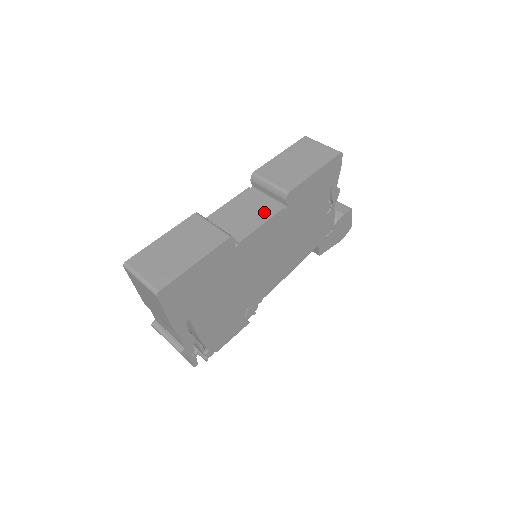
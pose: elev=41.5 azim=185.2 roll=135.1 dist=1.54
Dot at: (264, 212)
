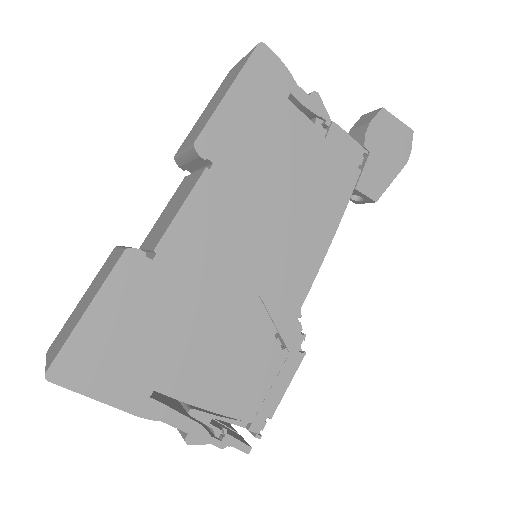
Dot at: (186, 191)
